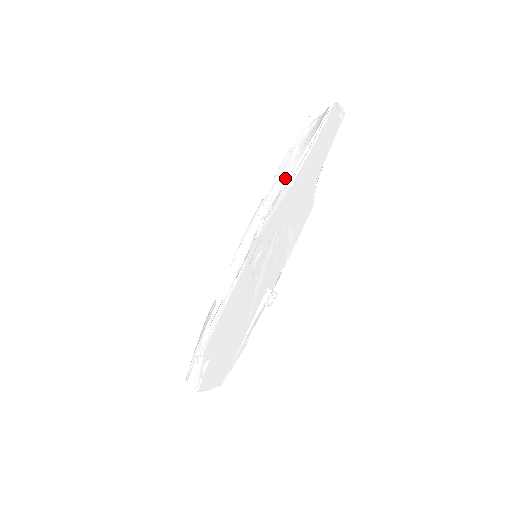
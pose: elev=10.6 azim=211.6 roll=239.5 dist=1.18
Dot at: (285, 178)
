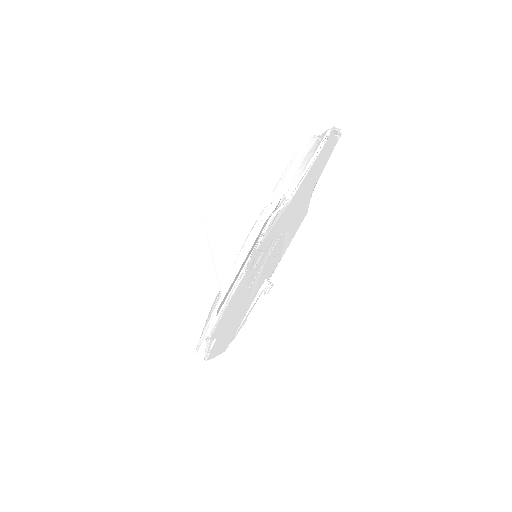
Dot at: (284, 194)
